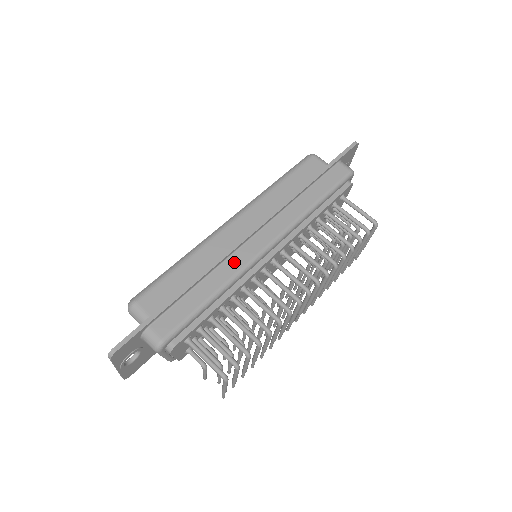
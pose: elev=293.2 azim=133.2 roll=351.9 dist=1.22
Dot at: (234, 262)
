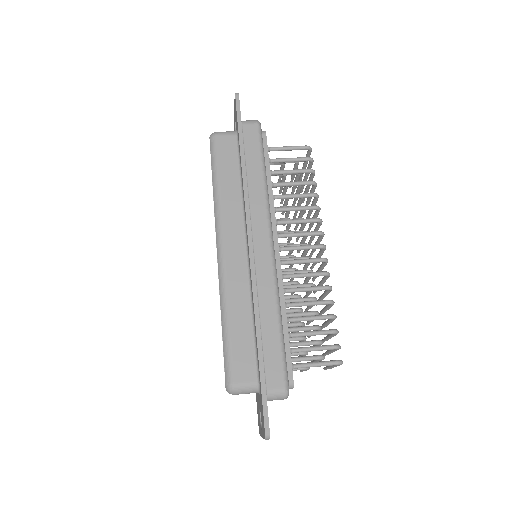
Dot at: (264, 281)
